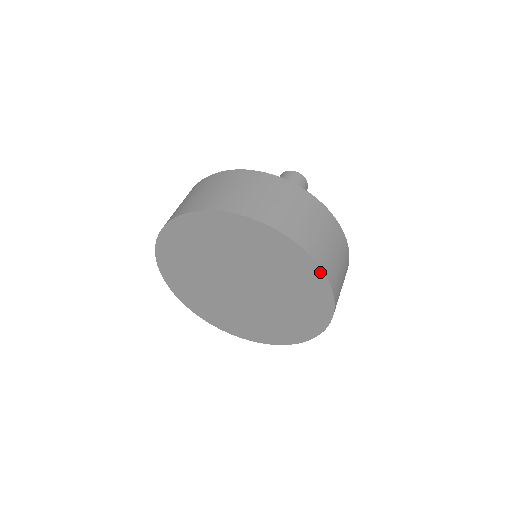
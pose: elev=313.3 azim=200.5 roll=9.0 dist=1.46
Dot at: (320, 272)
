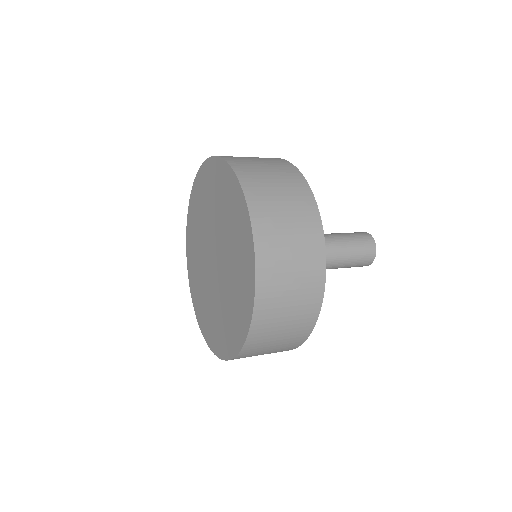
Dot at: (252, 300)
